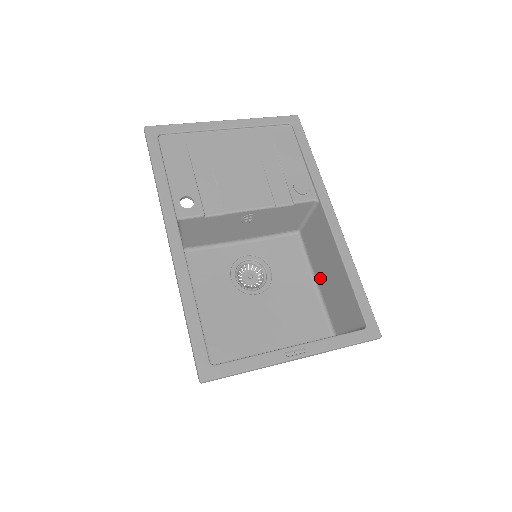
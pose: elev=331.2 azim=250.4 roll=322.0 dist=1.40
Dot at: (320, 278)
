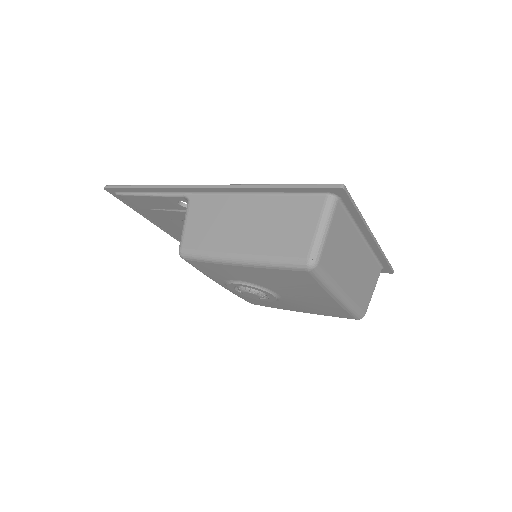
Dot at: occluded
